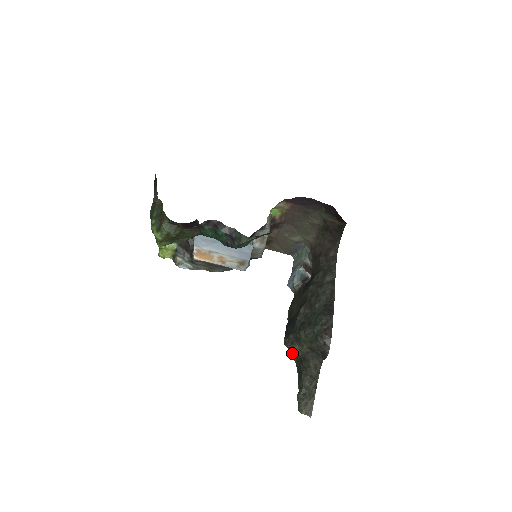
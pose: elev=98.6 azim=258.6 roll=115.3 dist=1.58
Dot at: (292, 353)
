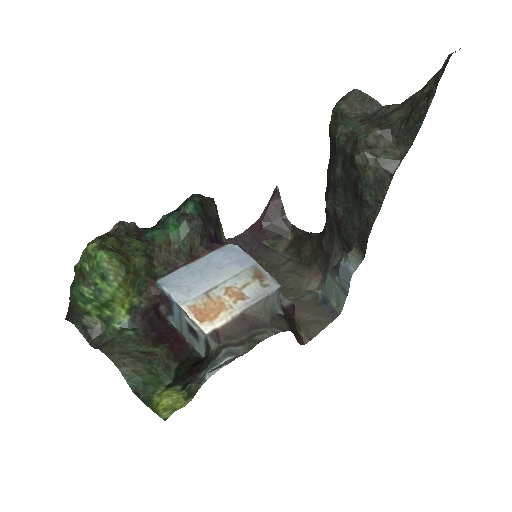
Dot at: (392, 156)
